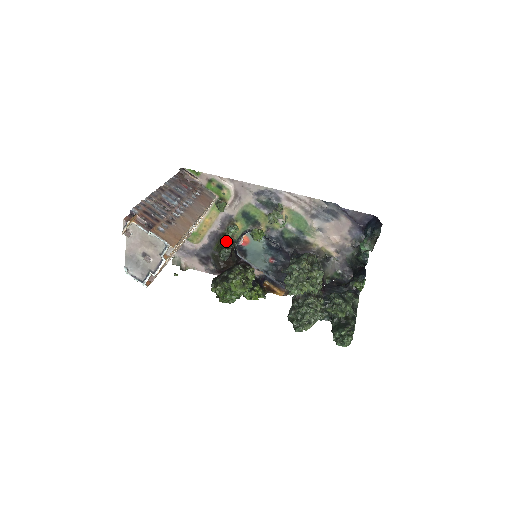
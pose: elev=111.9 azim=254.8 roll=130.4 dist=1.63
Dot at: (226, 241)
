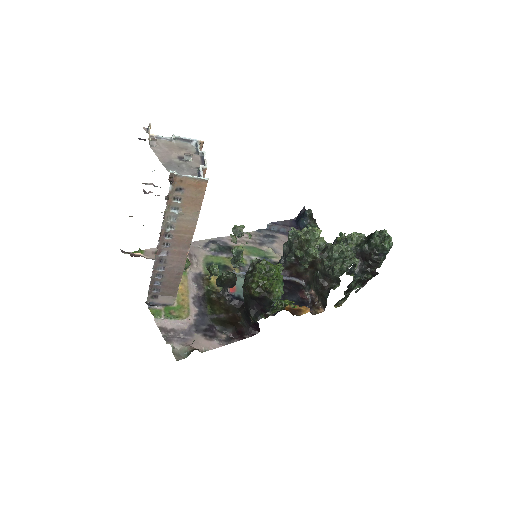
Dot at: (214, 298)
